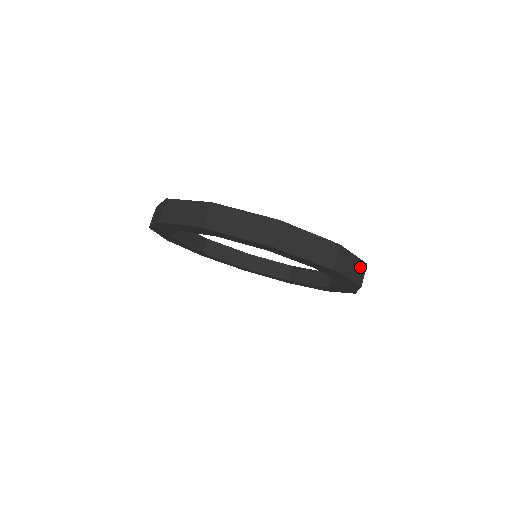
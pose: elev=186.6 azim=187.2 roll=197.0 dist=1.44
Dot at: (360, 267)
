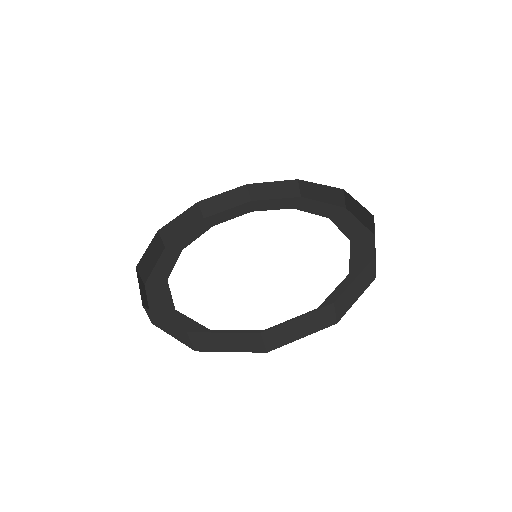
Dot at: (350, 200)
